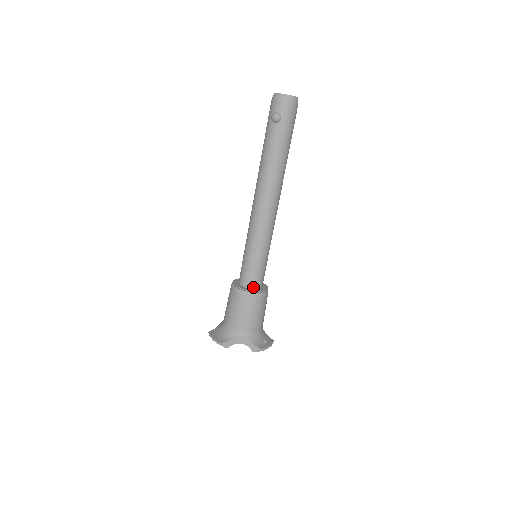
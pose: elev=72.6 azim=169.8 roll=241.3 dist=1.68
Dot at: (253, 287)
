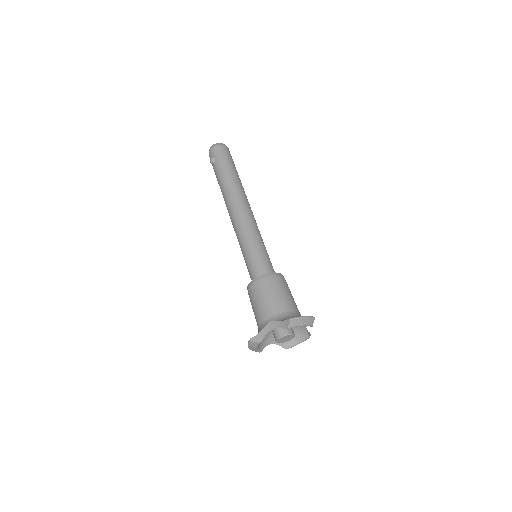
Dot at: occluded
